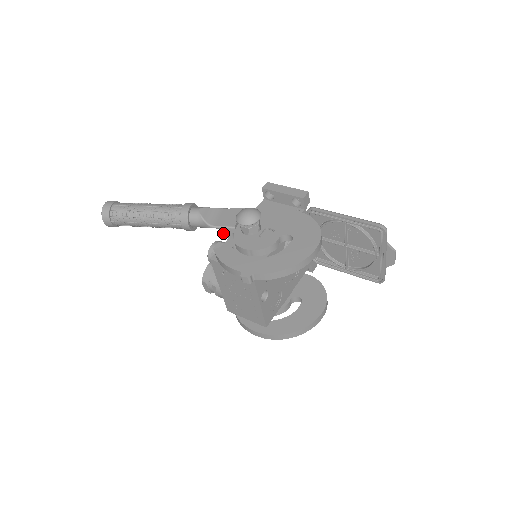
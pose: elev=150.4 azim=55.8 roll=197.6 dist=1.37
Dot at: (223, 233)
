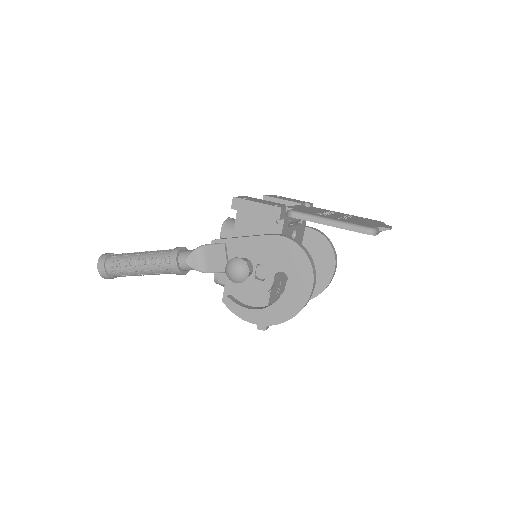
Dot at: occluded
